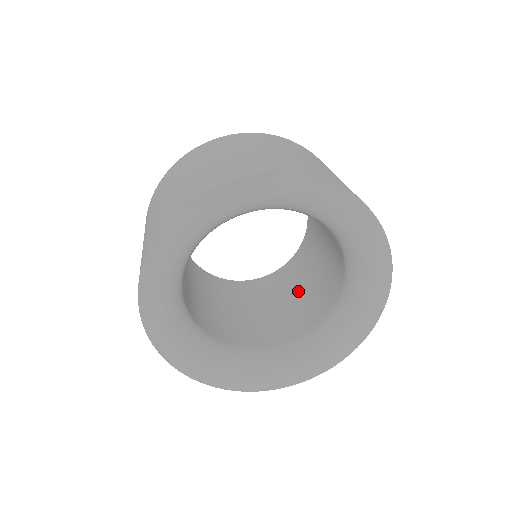
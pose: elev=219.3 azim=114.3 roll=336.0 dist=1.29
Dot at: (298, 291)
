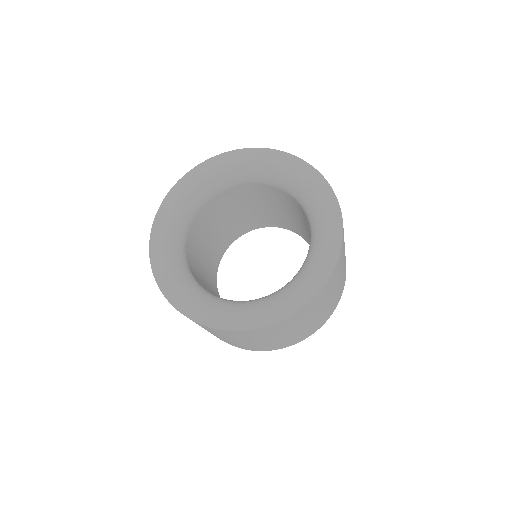
Dot at: occluded
